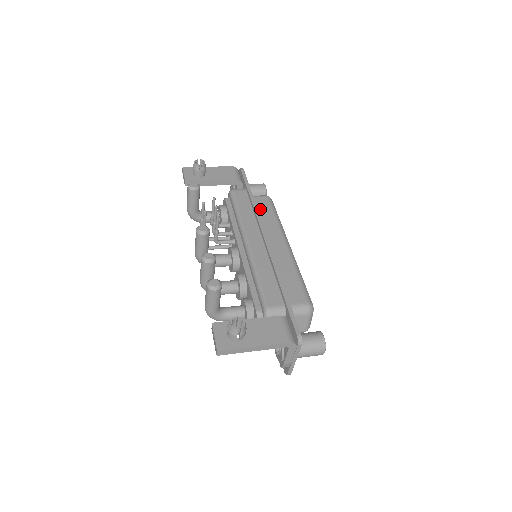
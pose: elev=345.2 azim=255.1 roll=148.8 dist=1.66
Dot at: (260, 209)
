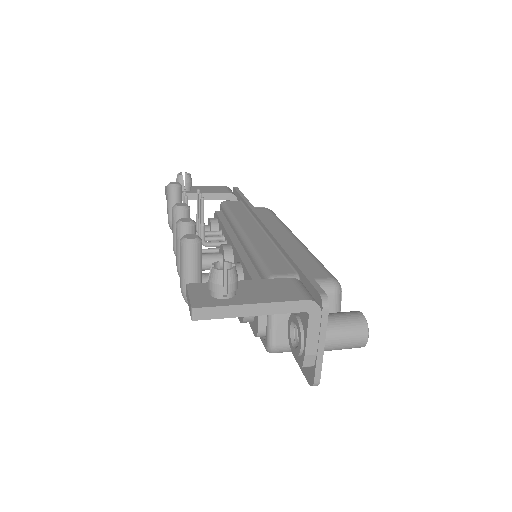
Dot at: occluded
